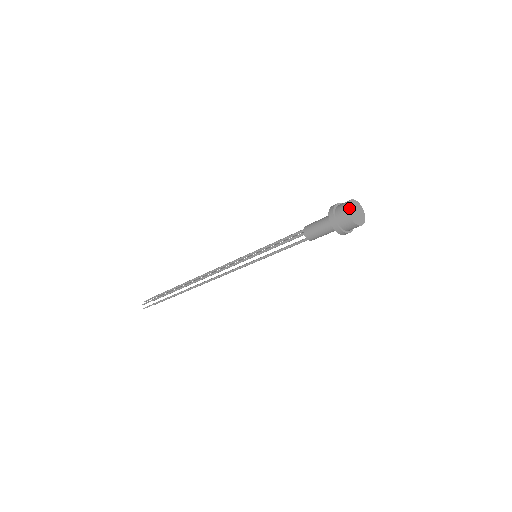
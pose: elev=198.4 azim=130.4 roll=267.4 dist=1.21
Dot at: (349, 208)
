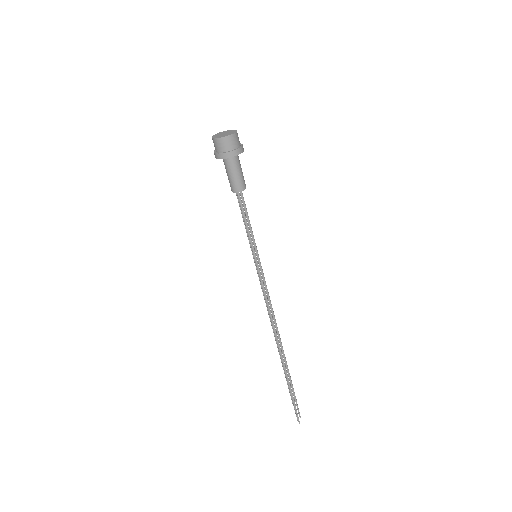
Dot at: (215, 136)
